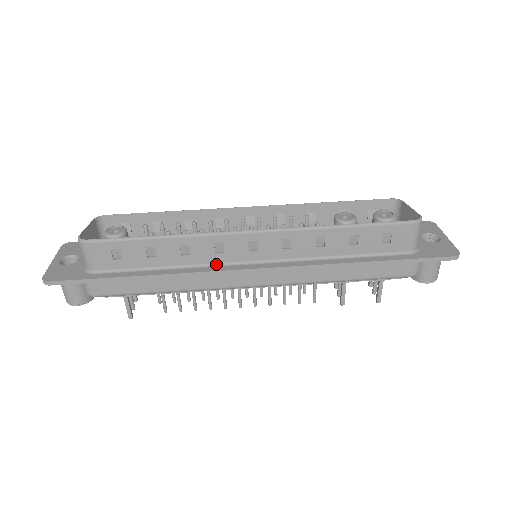
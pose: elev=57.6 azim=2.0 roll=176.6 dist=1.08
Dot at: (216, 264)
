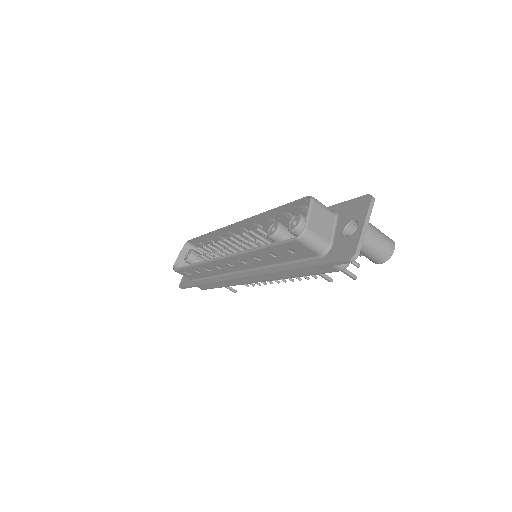
Dot at: (227, 273)
